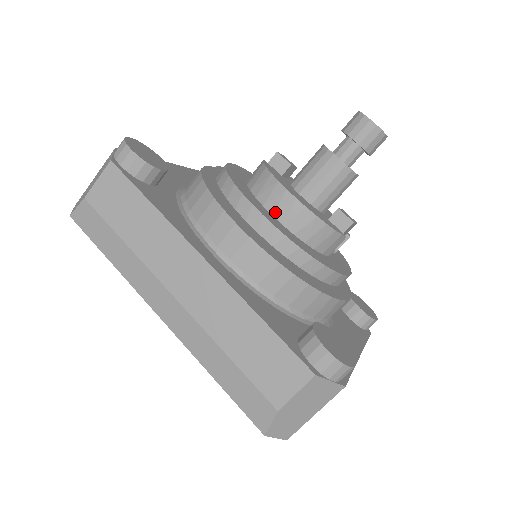
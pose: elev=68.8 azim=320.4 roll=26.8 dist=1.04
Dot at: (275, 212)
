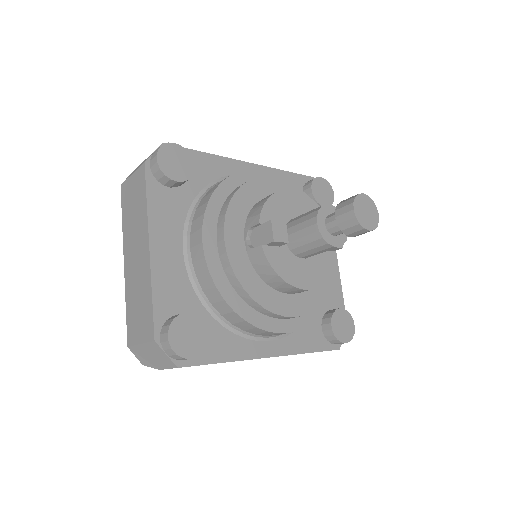
Dot at: (293, 294)
